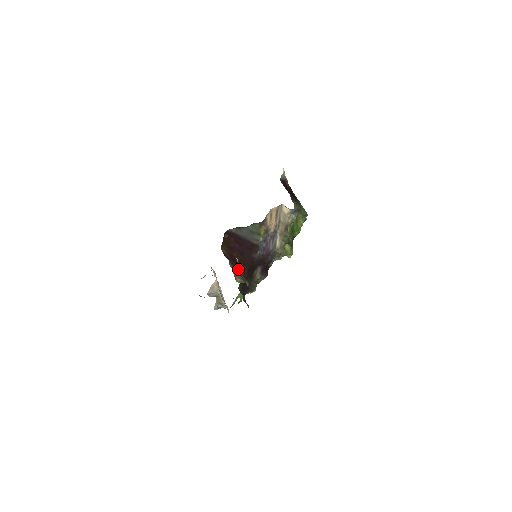
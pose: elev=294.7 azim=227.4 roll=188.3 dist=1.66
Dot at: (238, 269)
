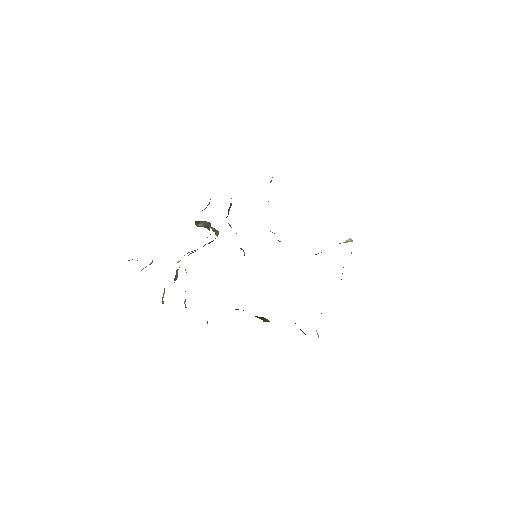
Dot at: occluded
